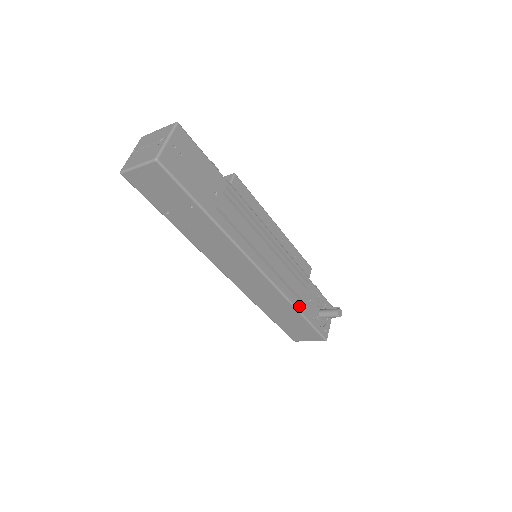
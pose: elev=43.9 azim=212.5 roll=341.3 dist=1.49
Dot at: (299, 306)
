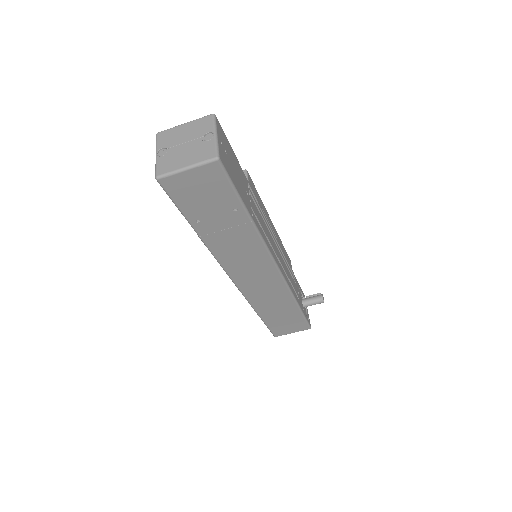
Dot at: (297, 299)
